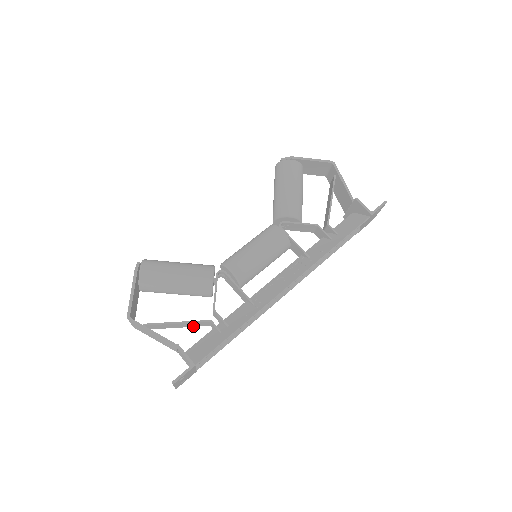
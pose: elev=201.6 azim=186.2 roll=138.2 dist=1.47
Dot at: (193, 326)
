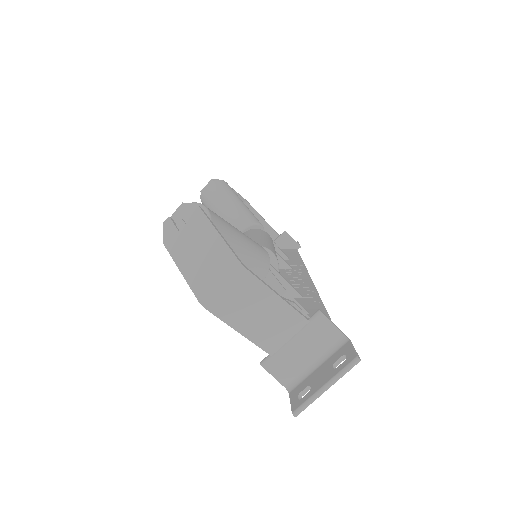
Dot at: occluded
